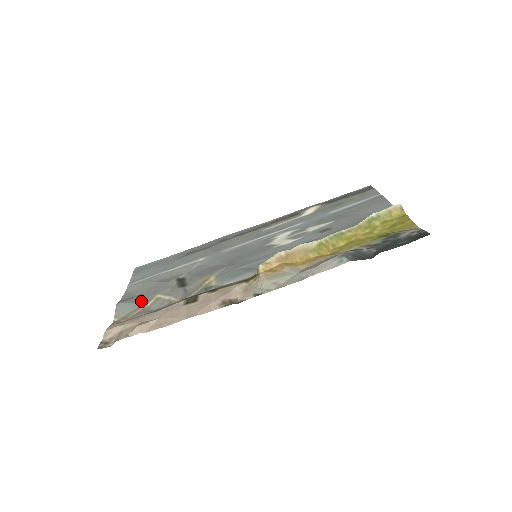
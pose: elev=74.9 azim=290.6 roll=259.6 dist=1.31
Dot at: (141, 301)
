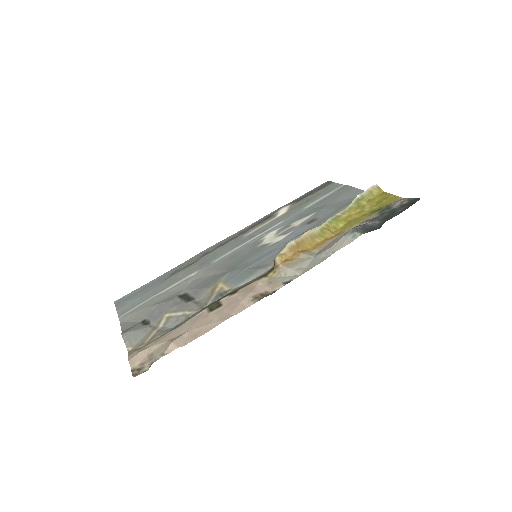
Dot at: (149, 325)
